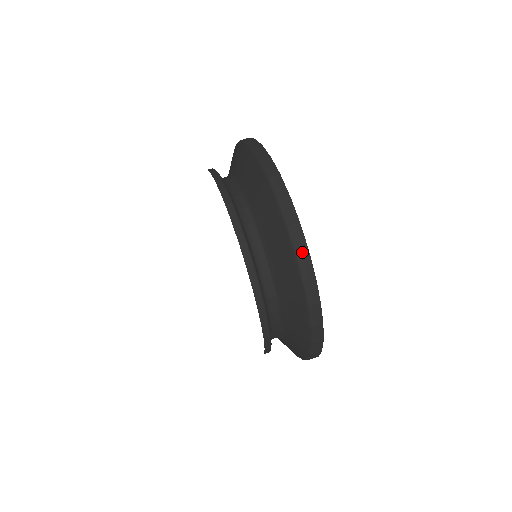
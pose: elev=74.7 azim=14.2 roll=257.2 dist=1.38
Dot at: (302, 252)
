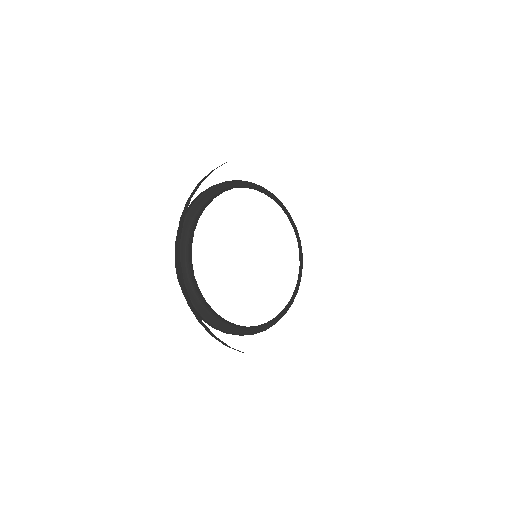
Dot at: (213, 336)
